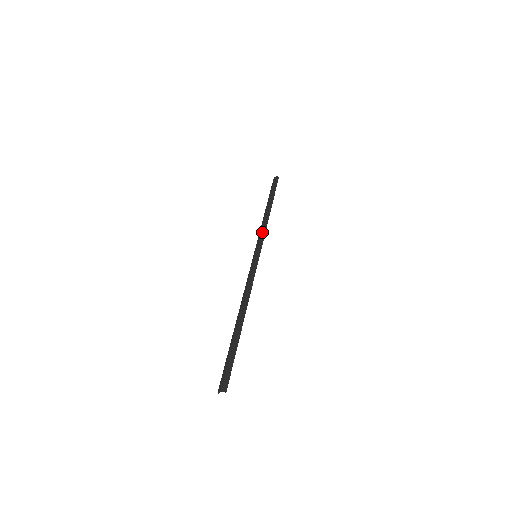
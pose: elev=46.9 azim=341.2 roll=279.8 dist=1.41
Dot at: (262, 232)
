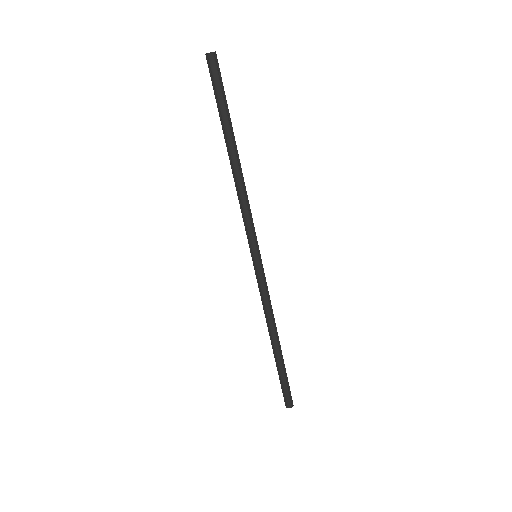
Dot at: (248, 213)
